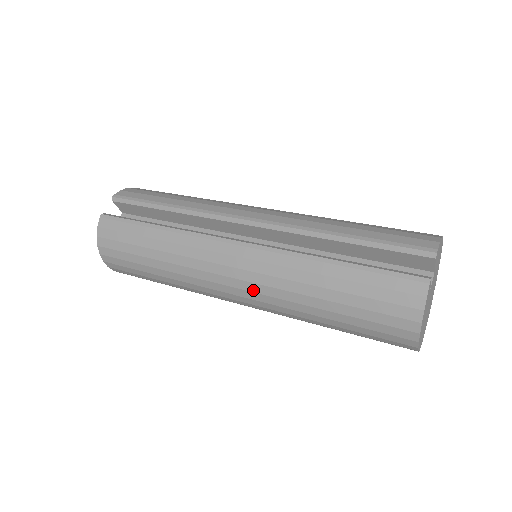
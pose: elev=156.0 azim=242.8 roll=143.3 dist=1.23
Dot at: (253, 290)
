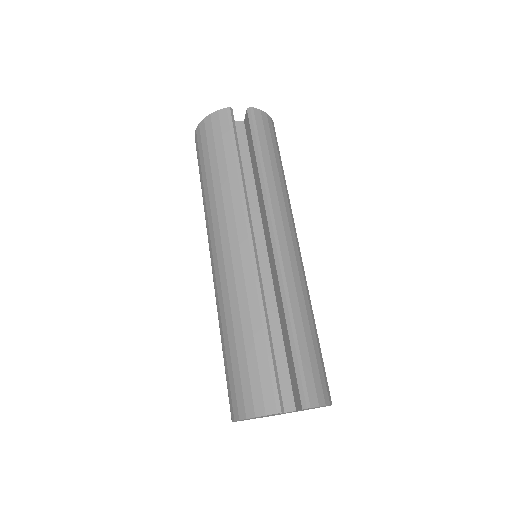
Dot at: (221, 271)
